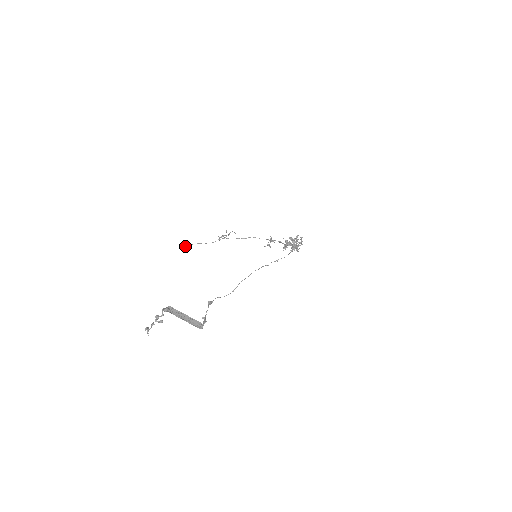
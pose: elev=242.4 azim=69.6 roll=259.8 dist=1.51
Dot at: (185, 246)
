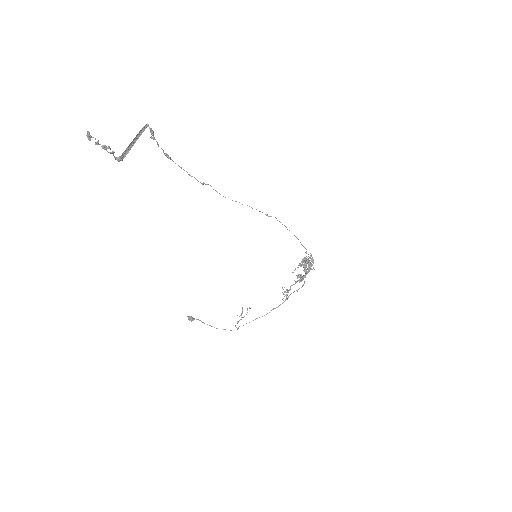
Dot at: (192, 319)
